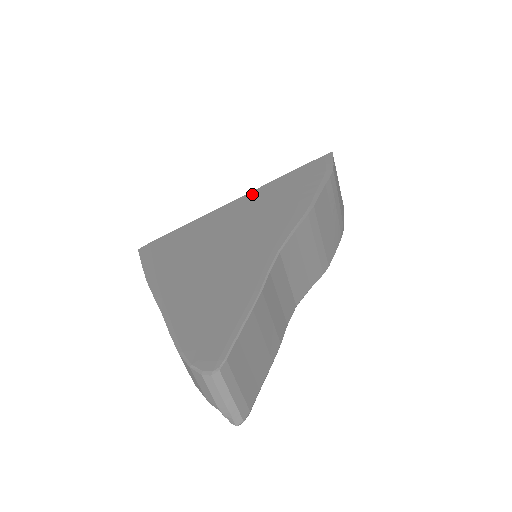
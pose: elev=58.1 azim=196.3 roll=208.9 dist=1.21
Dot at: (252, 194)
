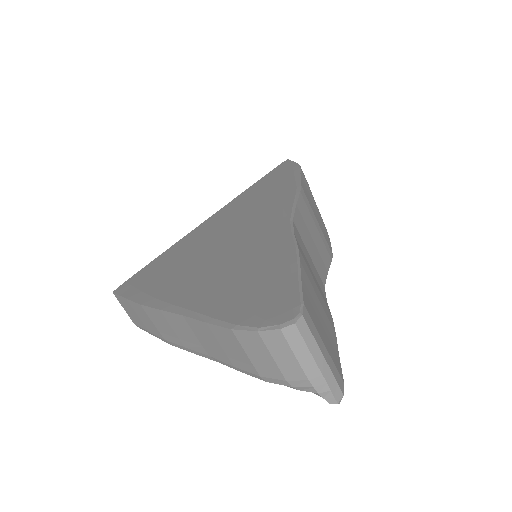
Dot at: (224, 208)
